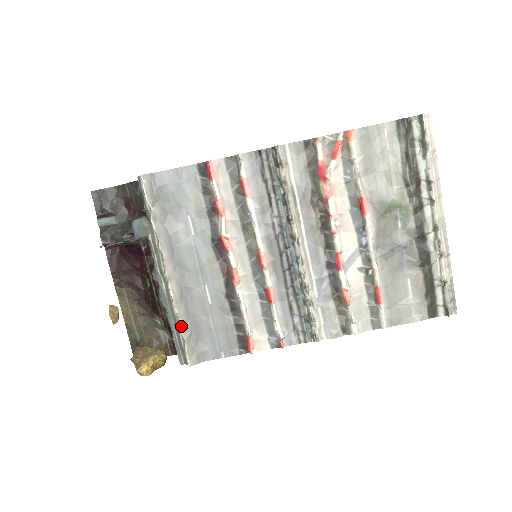
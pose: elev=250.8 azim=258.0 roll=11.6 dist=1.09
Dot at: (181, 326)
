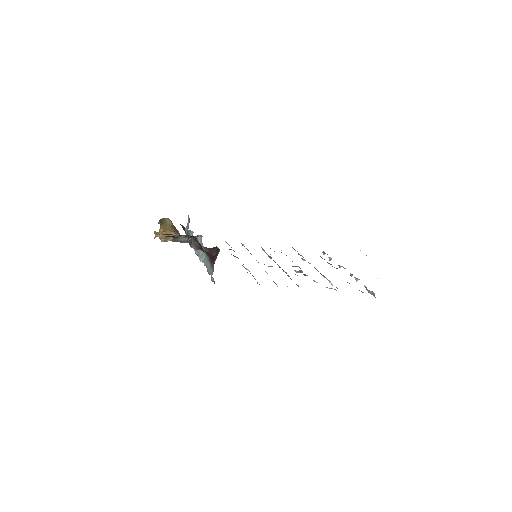
Dot at: occluded
